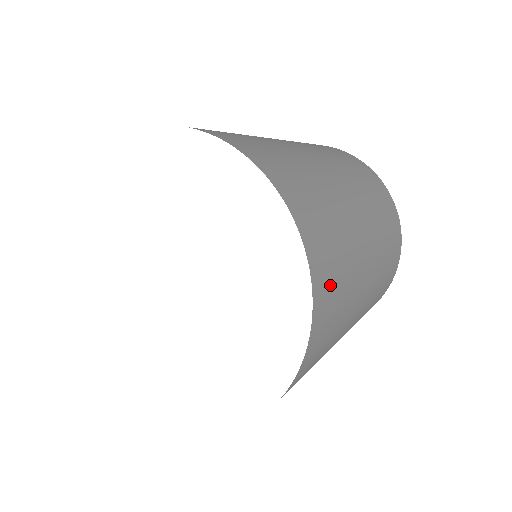
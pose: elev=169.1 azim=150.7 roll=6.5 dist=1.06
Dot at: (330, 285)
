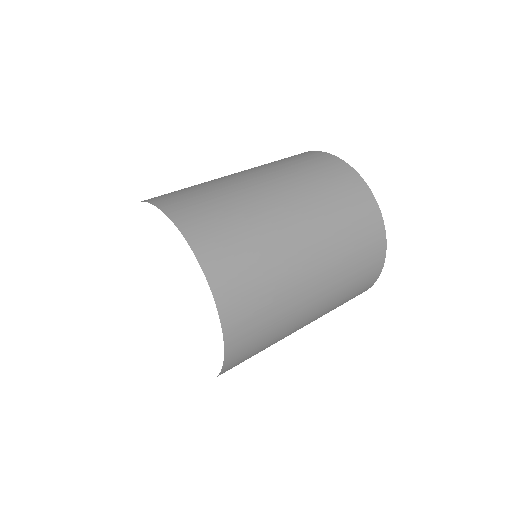
Dot at: (244, 357)
